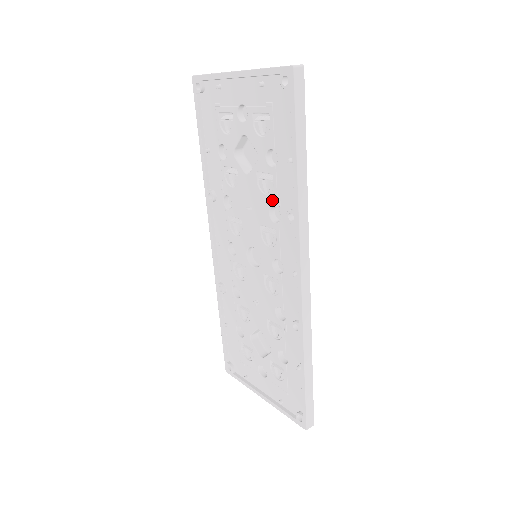
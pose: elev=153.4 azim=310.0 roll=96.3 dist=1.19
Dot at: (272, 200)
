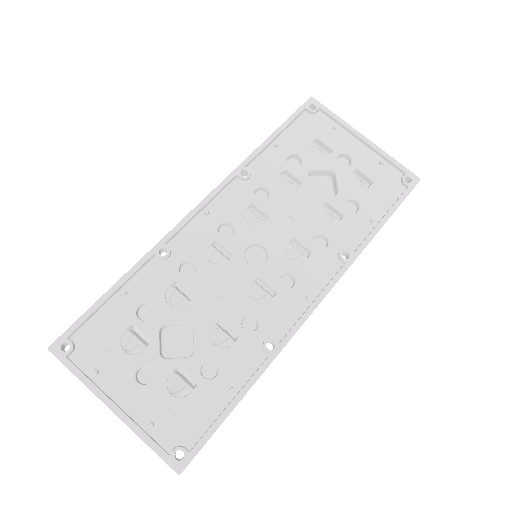
Dot at: (328, 230)
